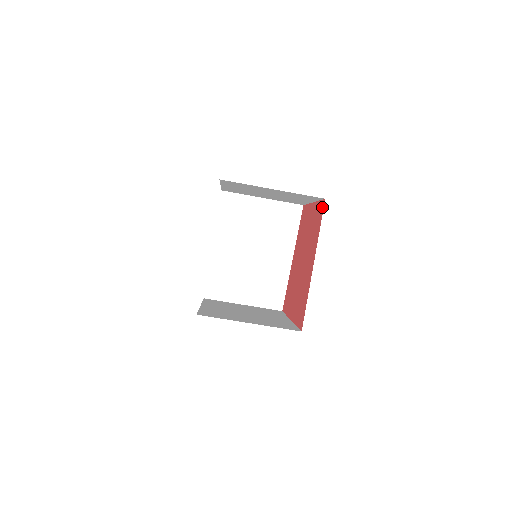
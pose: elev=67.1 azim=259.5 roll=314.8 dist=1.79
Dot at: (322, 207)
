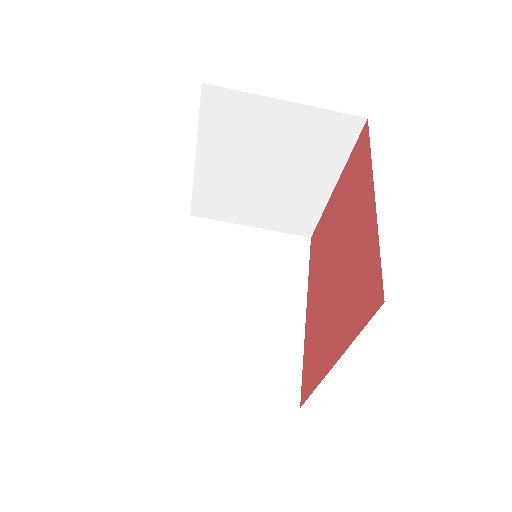
Dot at: (364, 134)
